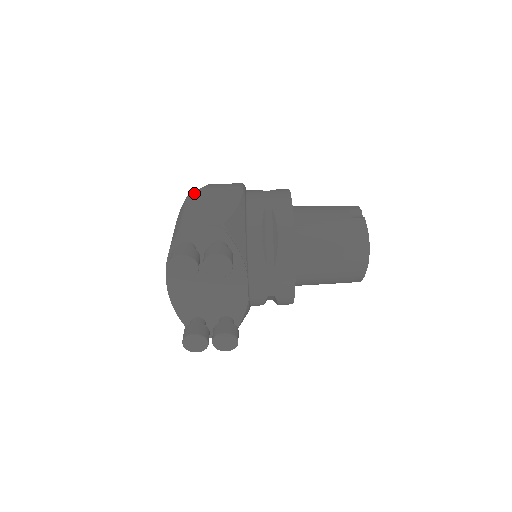
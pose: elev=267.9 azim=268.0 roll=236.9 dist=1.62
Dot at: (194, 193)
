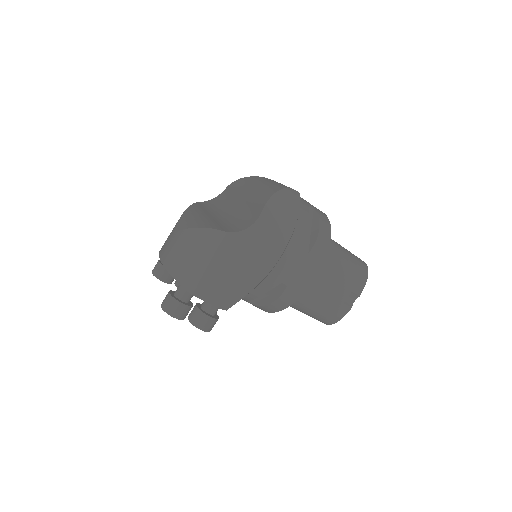
Dot at: (234, 237)
